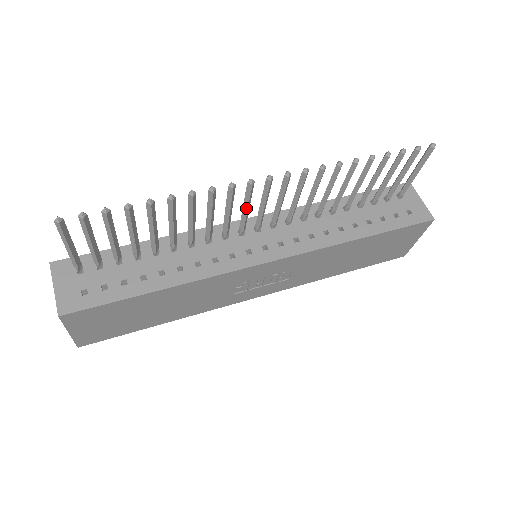
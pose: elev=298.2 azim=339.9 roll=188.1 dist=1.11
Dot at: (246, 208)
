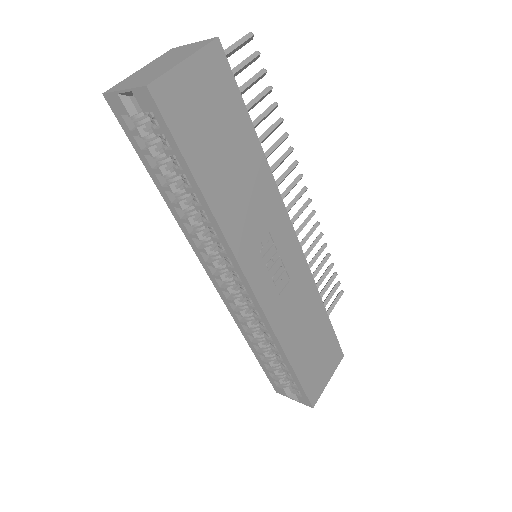
Dot at: (286, 193)
